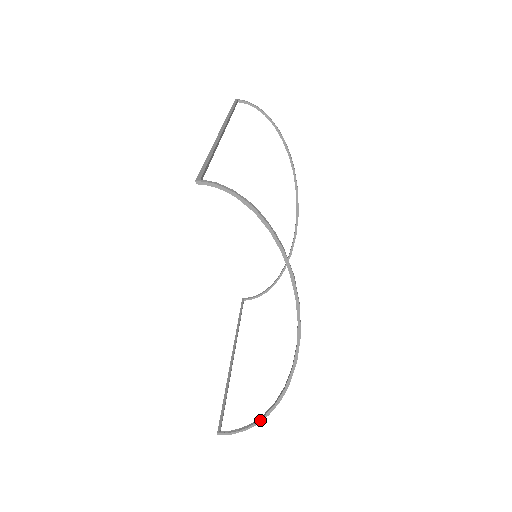
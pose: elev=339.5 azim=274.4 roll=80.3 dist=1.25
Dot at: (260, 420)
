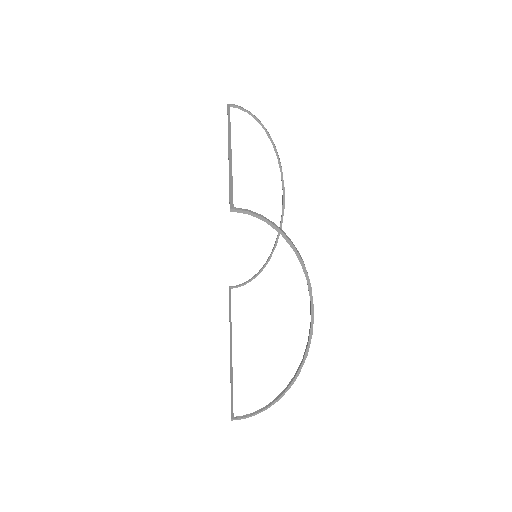
Dot at: (271, 405)
